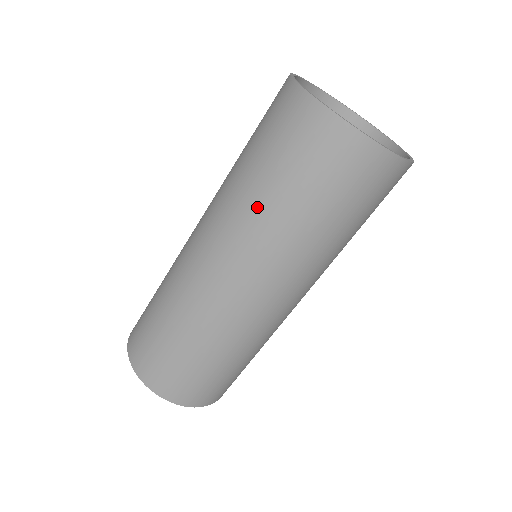
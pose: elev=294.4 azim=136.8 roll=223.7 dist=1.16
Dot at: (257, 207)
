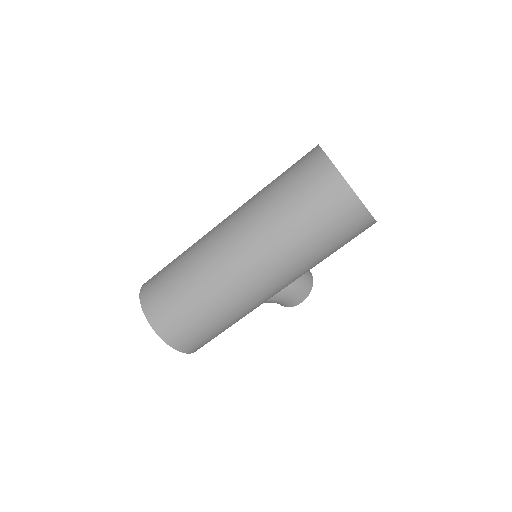
Dot at: (266, 200)
